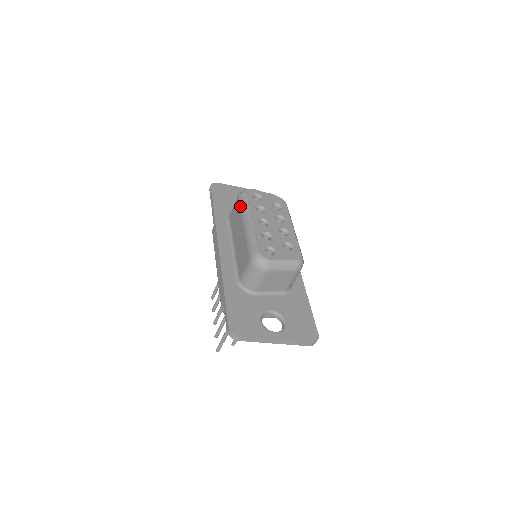
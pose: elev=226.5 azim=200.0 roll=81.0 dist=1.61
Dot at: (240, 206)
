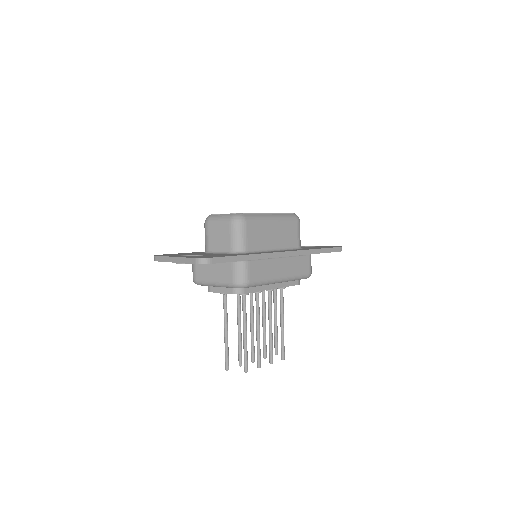
Dot at: occluded
